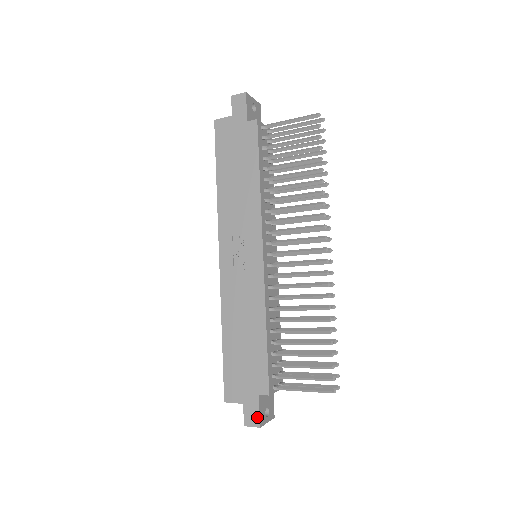
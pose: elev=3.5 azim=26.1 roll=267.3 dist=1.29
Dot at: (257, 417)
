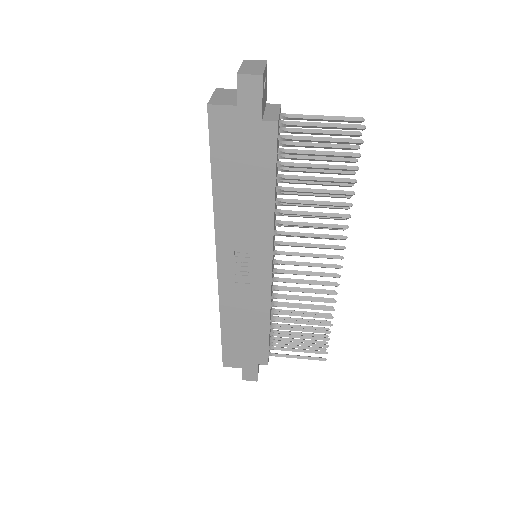
Dot at: (255, 376)
